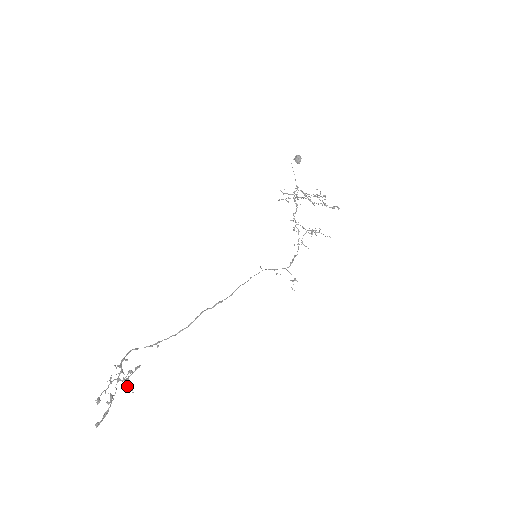
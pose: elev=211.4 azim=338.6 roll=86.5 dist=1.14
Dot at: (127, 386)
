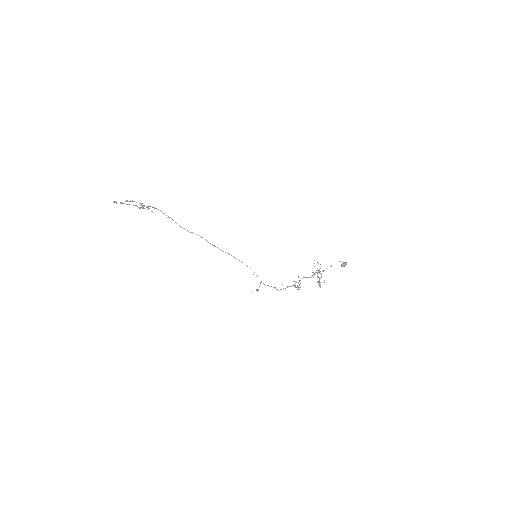
Dot at: (140, 207)
